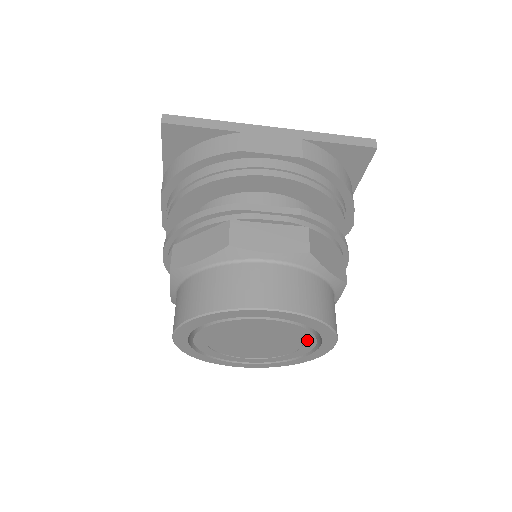
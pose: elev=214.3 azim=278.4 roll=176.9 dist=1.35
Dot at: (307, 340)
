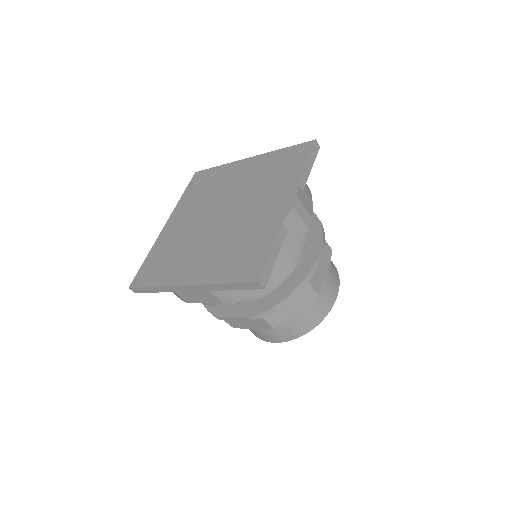
Dot at: occluded
